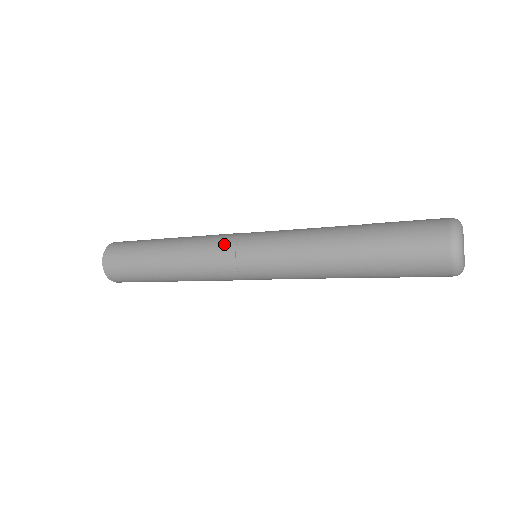
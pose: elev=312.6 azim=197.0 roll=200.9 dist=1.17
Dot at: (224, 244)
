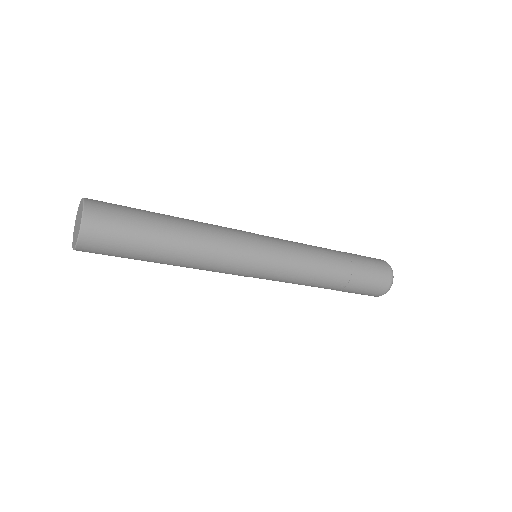
Dot at: (247, 244)
